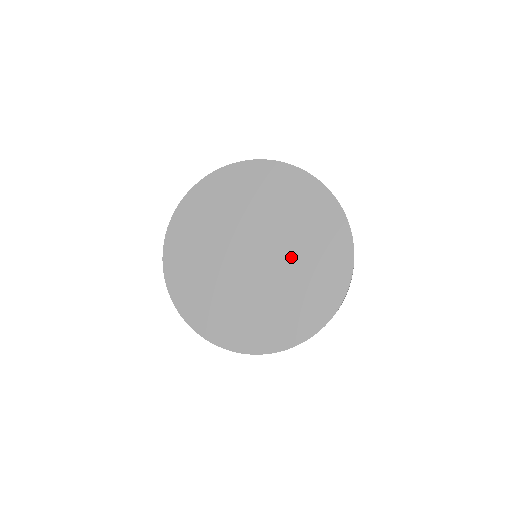
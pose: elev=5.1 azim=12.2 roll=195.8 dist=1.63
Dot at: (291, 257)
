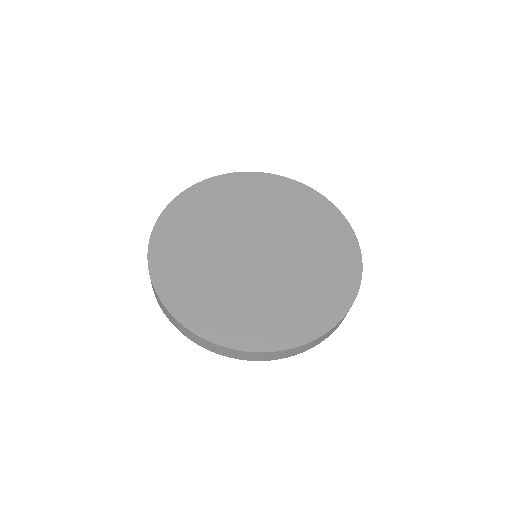
Dot at: (295, 243)
